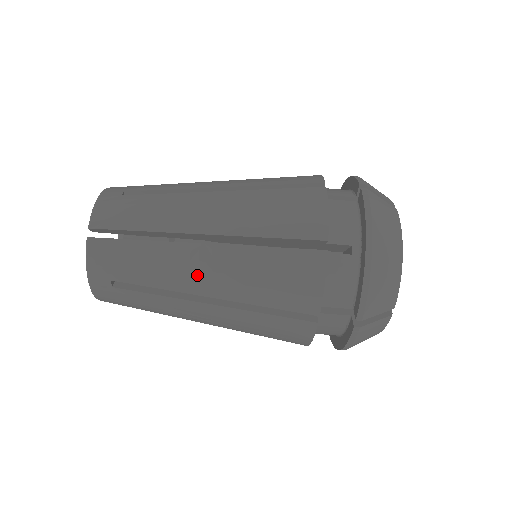
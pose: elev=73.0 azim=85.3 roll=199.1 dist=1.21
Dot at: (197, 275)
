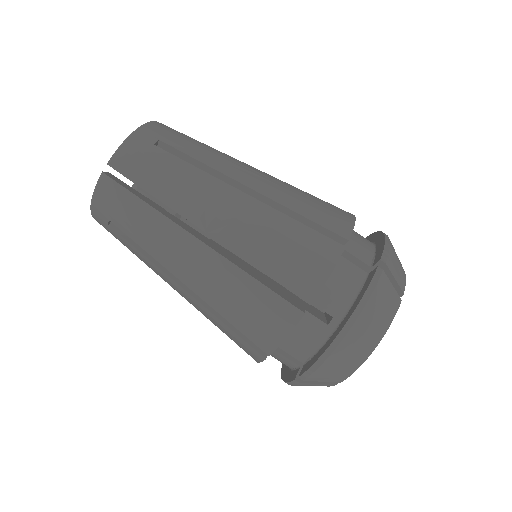
Dot at: (182, 263)
